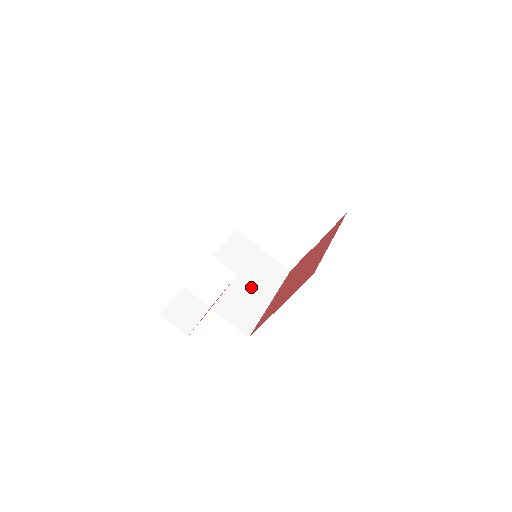
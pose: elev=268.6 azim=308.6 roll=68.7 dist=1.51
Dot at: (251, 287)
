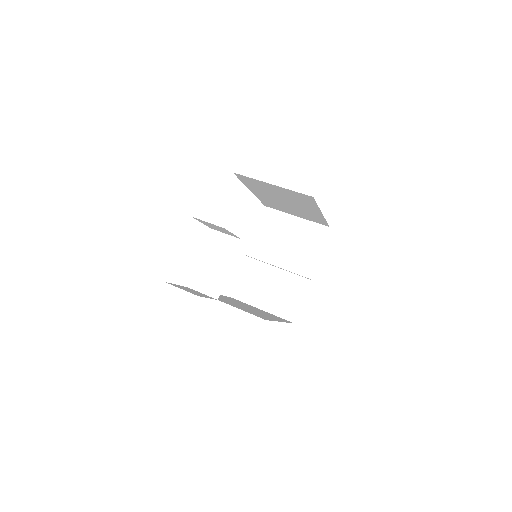
Dot at: occluded
